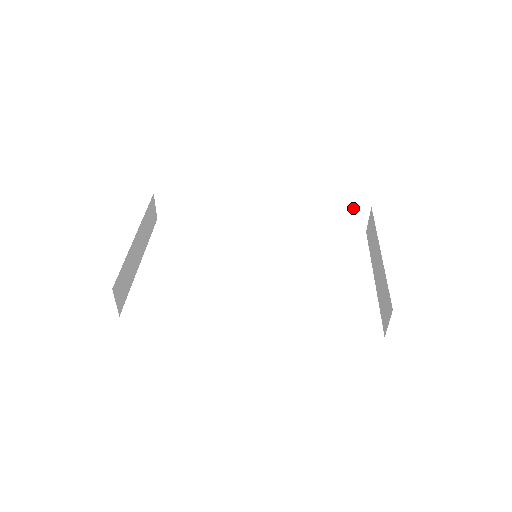
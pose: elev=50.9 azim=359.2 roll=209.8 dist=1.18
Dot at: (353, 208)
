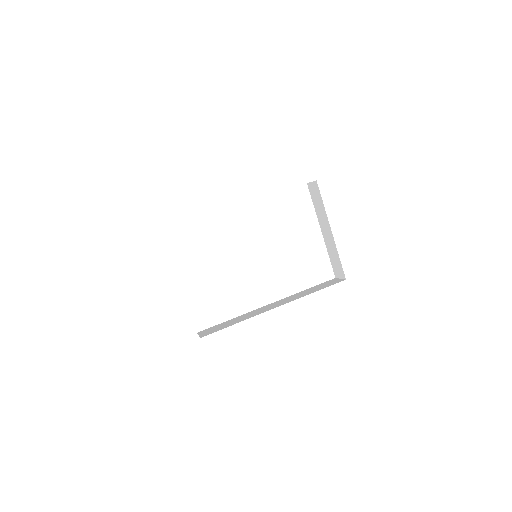
Dot at: occluded
